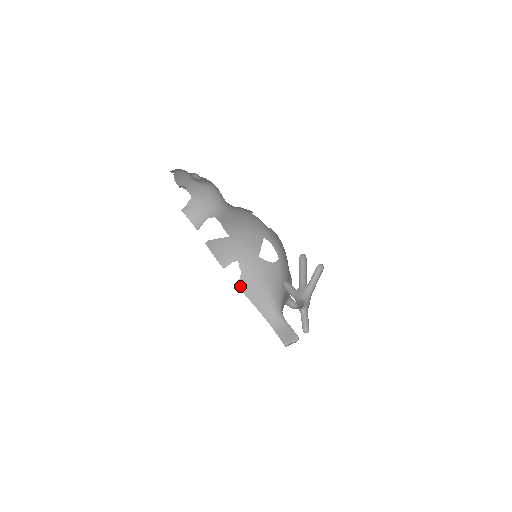
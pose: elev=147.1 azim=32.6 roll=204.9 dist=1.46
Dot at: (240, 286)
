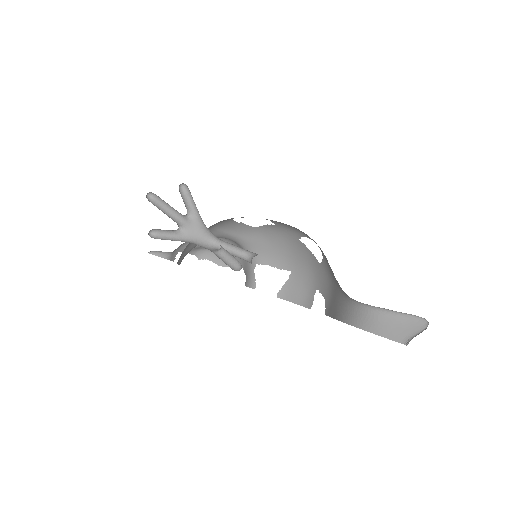
Dot at: (327, 312)
